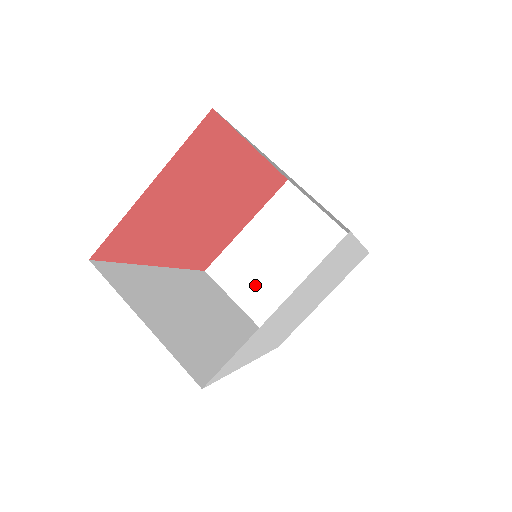
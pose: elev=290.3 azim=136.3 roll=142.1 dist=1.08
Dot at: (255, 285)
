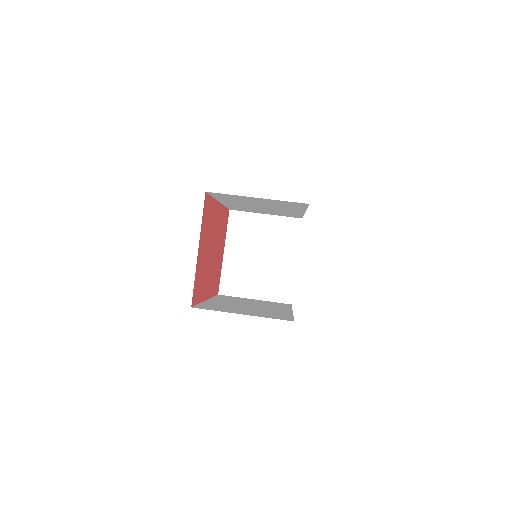
Dot at: (254, 281)
